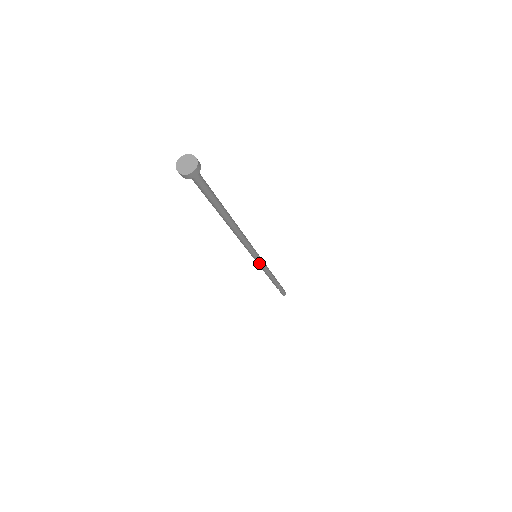
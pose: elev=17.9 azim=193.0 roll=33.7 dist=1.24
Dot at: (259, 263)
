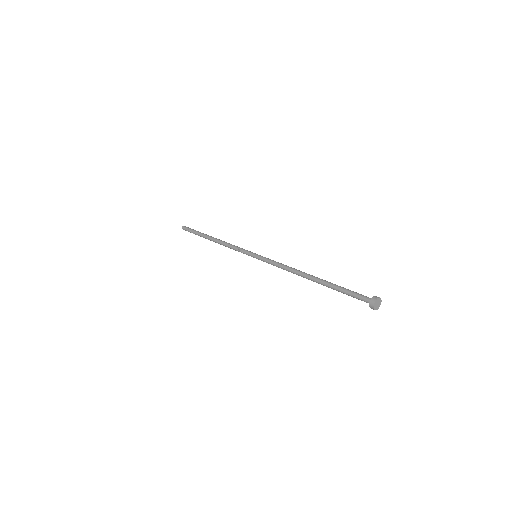
Dot at: (248, 255)
